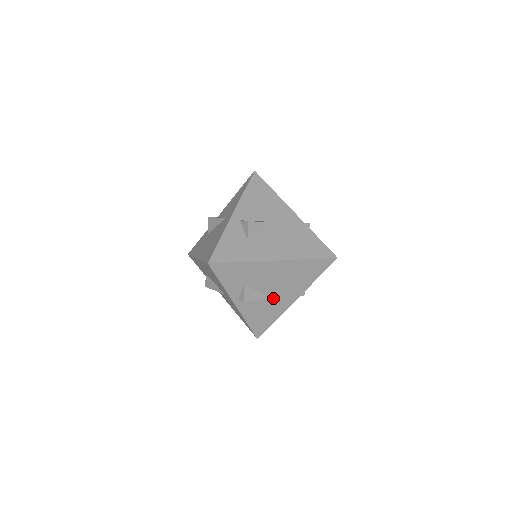
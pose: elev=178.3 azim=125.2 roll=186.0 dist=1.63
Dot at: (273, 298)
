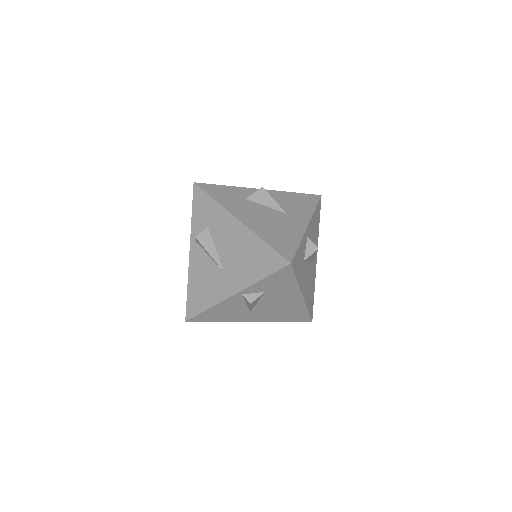
Dot at: (251, 311)
